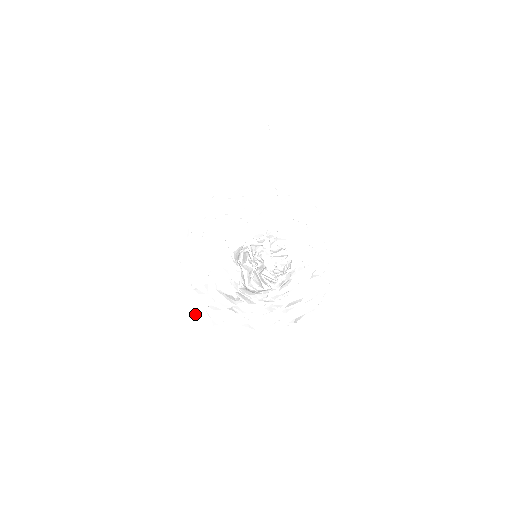
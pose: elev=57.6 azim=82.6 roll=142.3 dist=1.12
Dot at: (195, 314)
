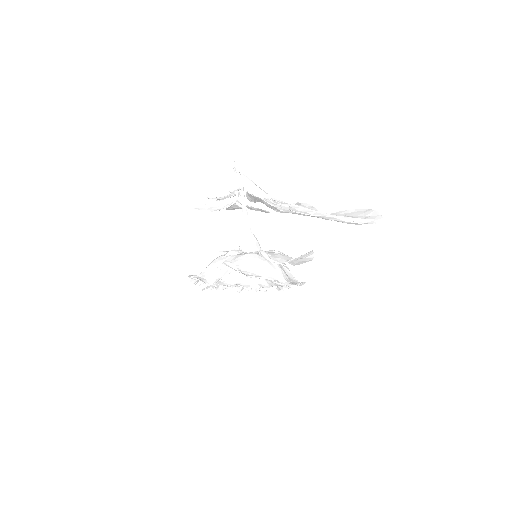
Dot at: occluded
